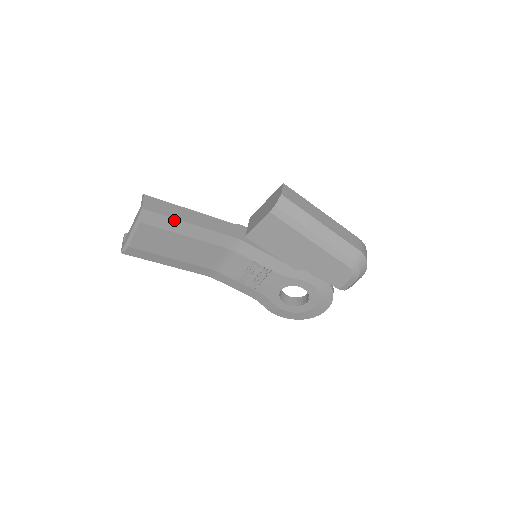
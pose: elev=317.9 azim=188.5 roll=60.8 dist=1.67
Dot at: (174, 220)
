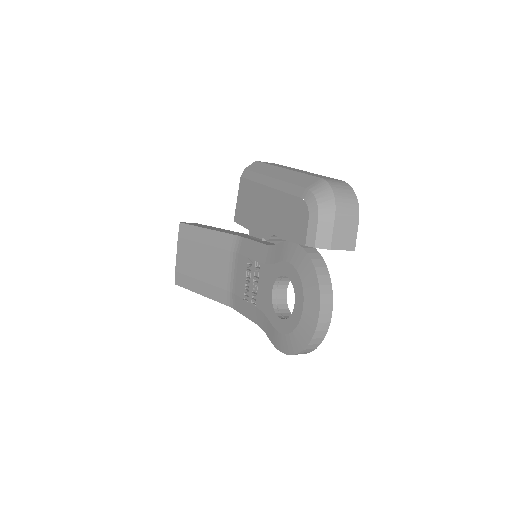
Dot at: (196, 228)
